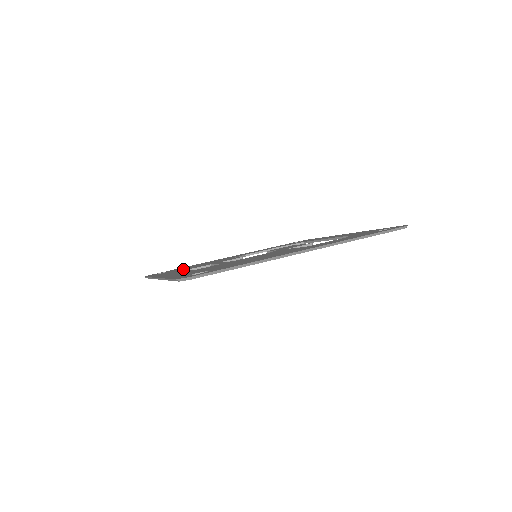
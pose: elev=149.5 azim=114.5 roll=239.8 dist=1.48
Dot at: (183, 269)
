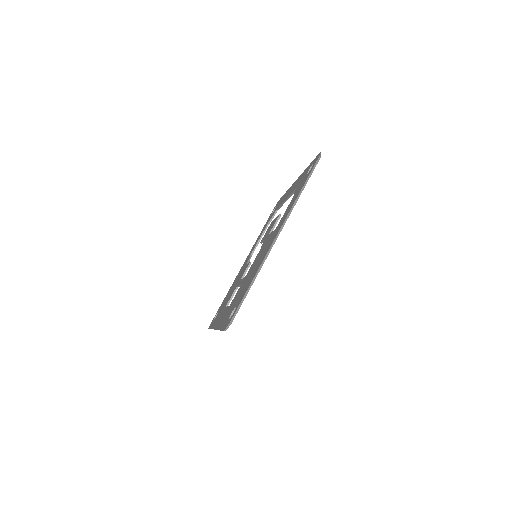
Dot at: occluded
